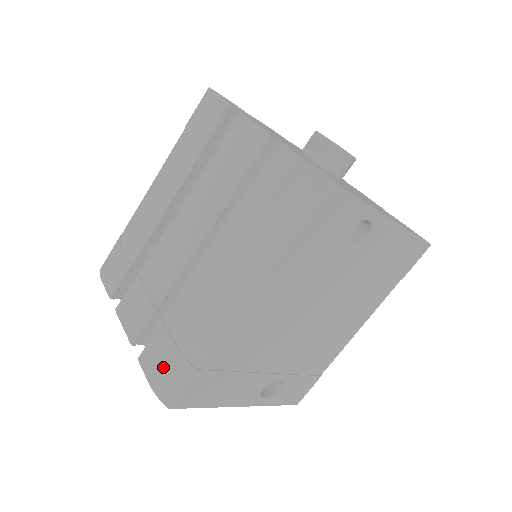
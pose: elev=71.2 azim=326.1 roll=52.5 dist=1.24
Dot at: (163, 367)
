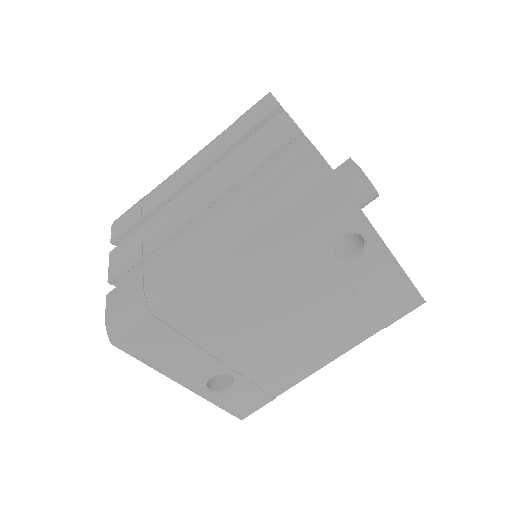
Dot at: (124, 304)
